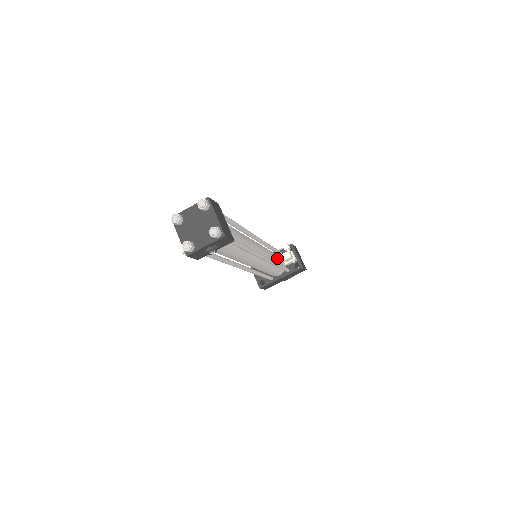
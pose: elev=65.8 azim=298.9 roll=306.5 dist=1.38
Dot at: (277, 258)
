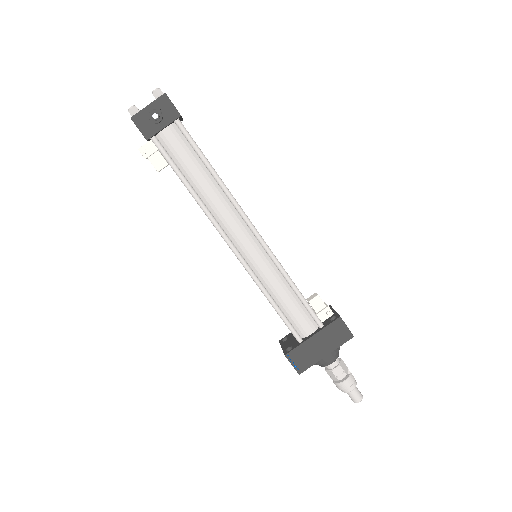
Dot at: occluded
